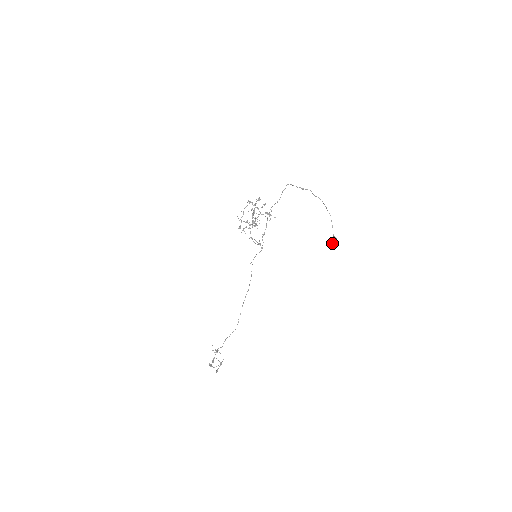
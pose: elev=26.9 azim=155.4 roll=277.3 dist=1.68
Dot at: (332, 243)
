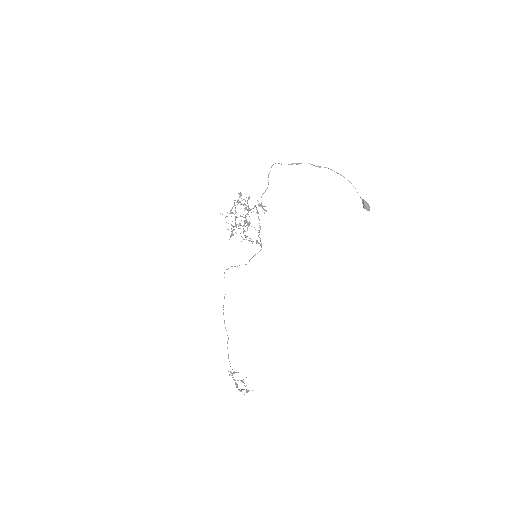
Dot at: (366, 207)
